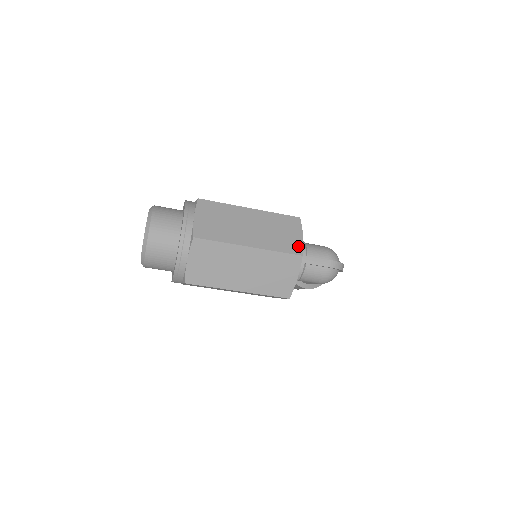
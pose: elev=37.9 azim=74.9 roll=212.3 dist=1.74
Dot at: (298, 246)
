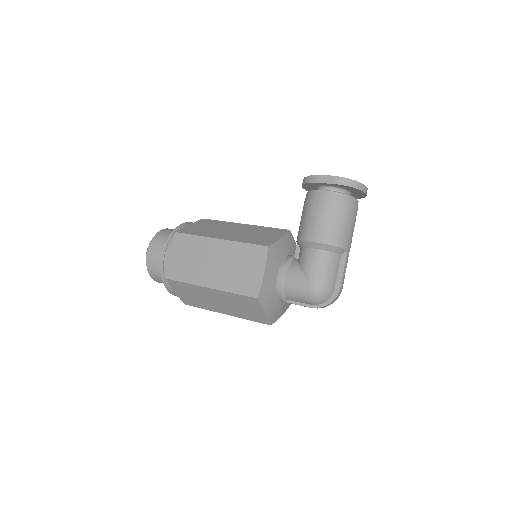
Dot at: (264, 319)
